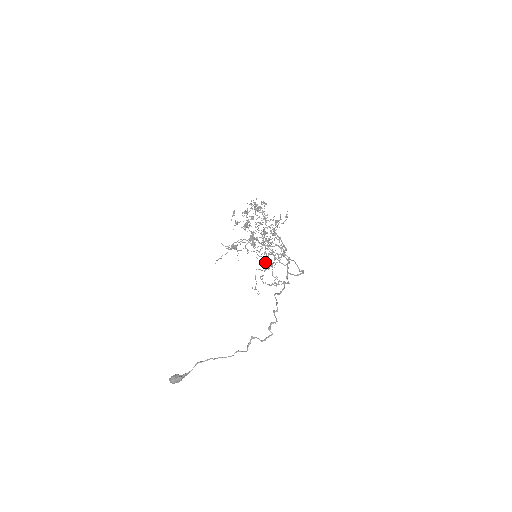
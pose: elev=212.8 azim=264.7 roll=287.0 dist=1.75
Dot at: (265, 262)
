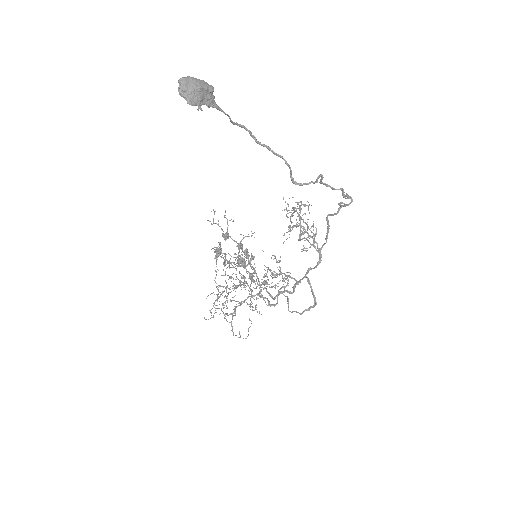
Dot at: (297, 222)
